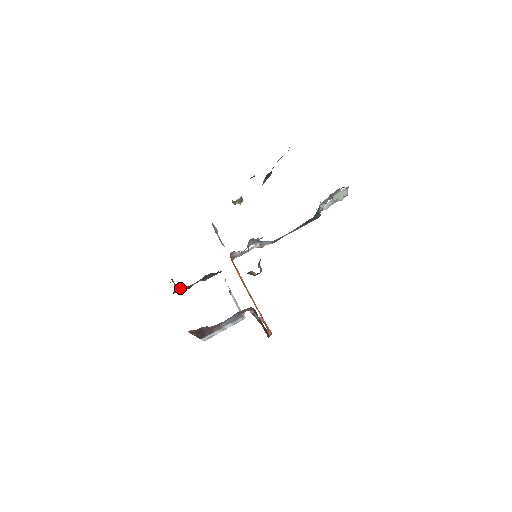
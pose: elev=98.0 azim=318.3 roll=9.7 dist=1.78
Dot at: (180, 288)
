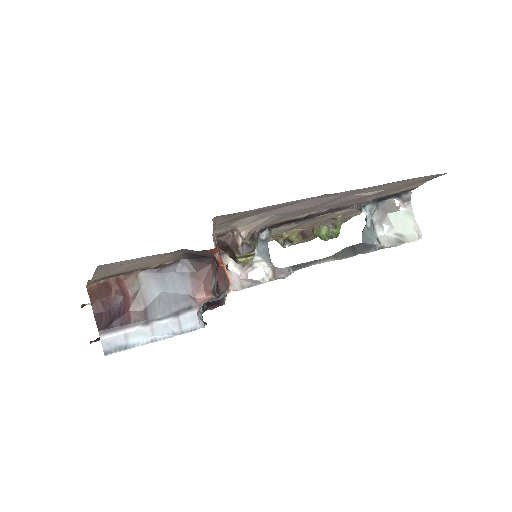
Dot at: occluded
